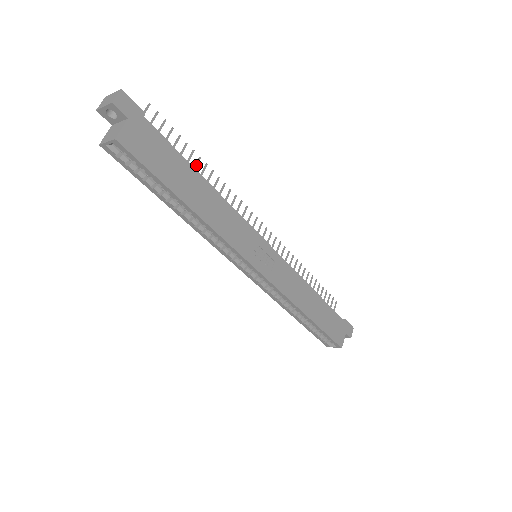
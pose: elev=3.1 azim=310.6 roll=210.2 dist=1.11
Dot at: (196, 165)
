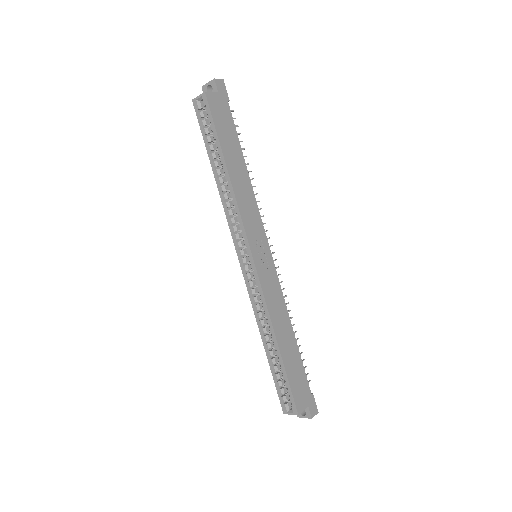
Dot at: occluded
